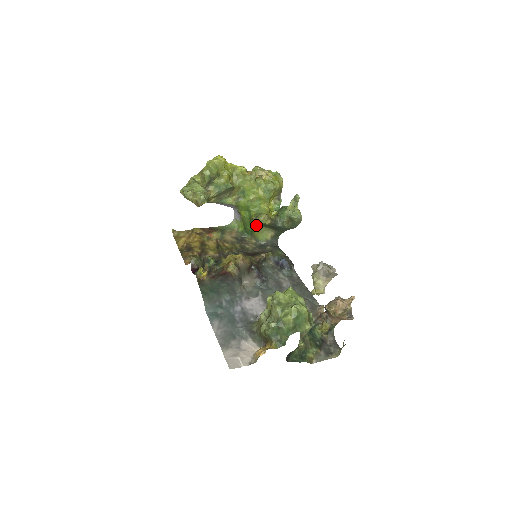
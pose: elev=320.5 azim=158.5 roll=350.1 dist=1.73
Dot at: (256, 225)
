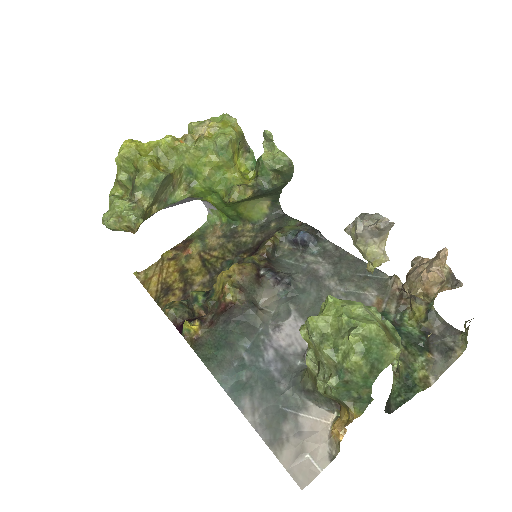
Dot at: (238, 204)
